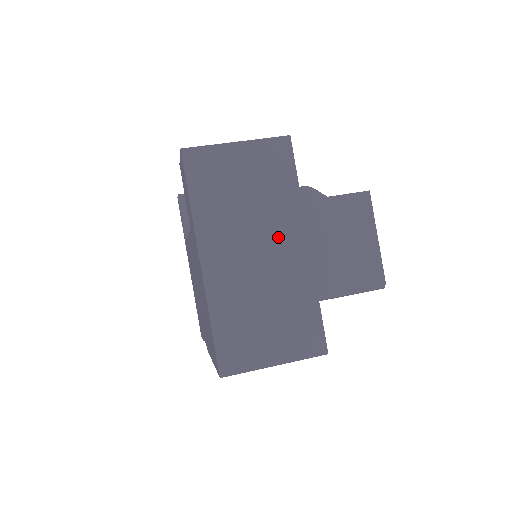
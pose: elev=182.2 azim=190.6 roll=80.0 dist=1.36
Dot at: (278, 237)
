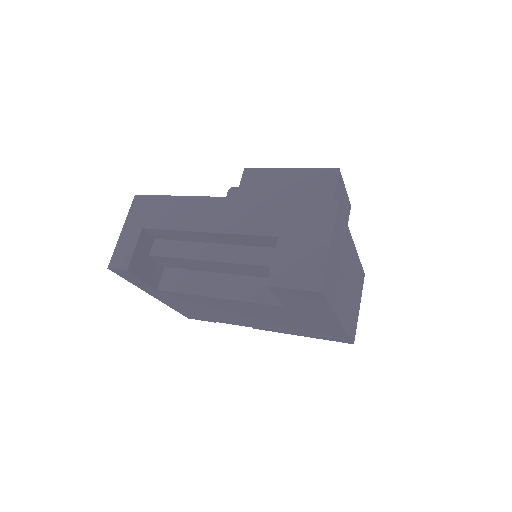
Dot at: (349, 260)
